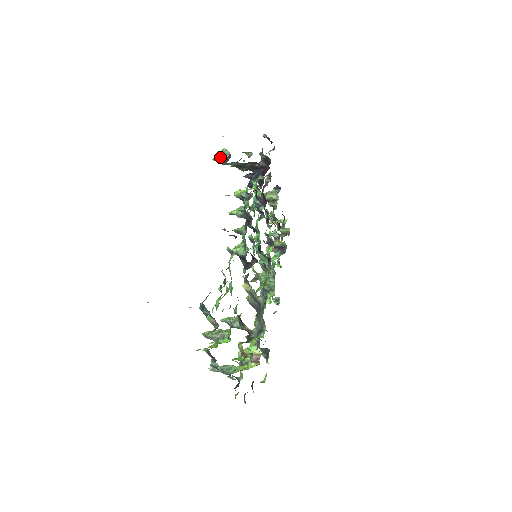
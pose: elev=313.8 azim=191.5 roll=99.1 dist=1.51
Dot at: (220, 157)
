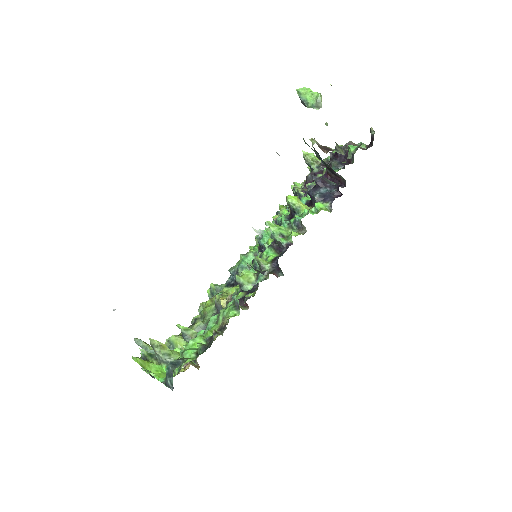
Dot at: (307, 100)
